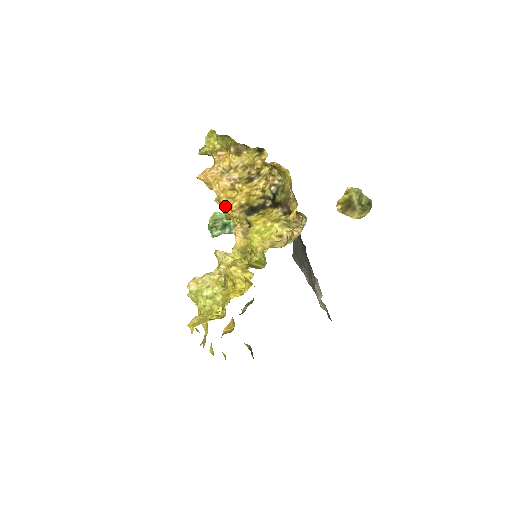
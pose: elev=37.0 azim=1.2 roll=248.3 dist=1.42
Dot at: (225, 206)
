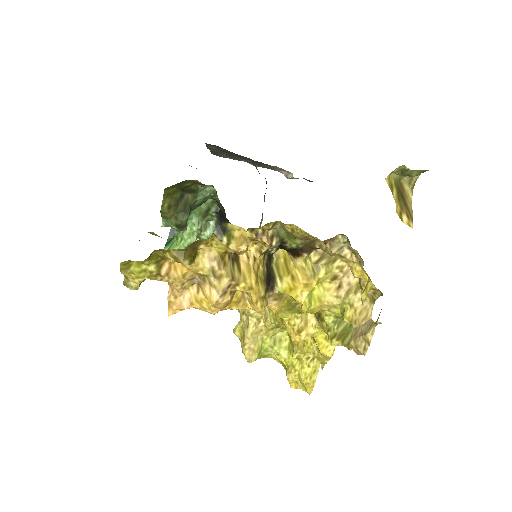
Dot at: occluded
